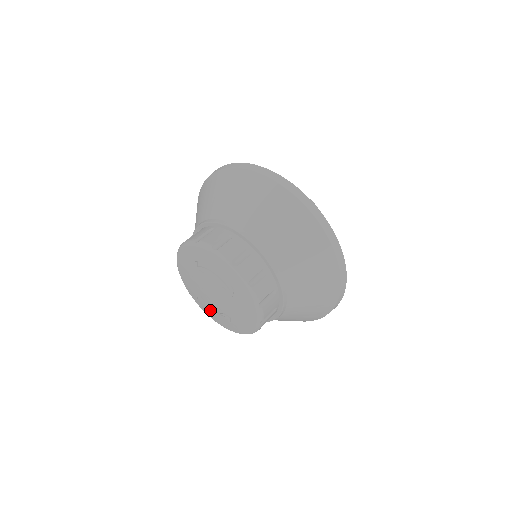
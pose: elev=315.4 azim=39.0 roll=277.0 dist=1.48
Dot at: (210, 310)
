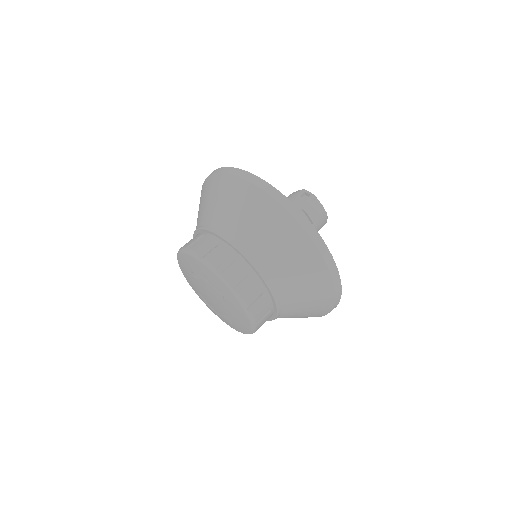
Dot at: (214, 311)
